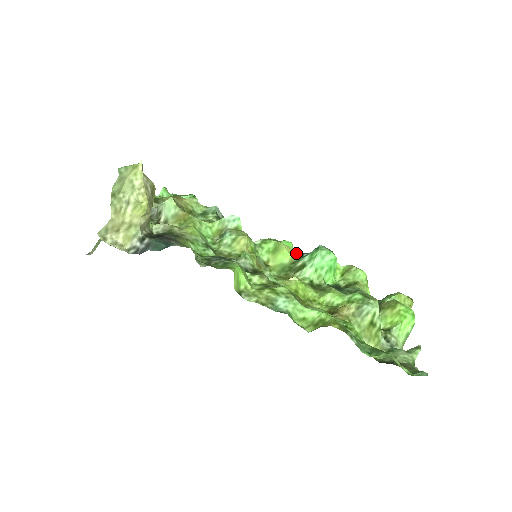
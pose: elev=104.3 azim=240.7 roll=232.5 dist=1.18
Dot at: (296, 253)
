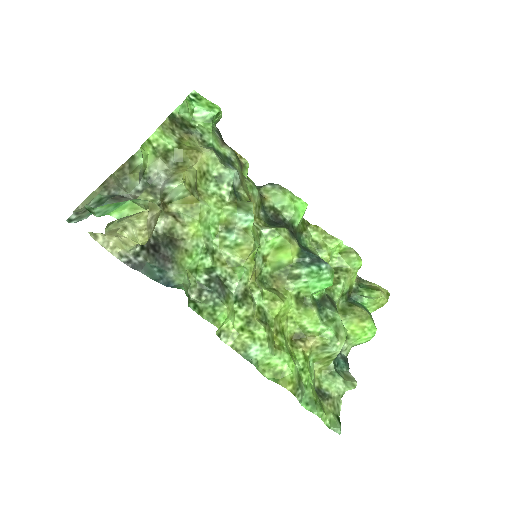
Dot at: (300, 251)
